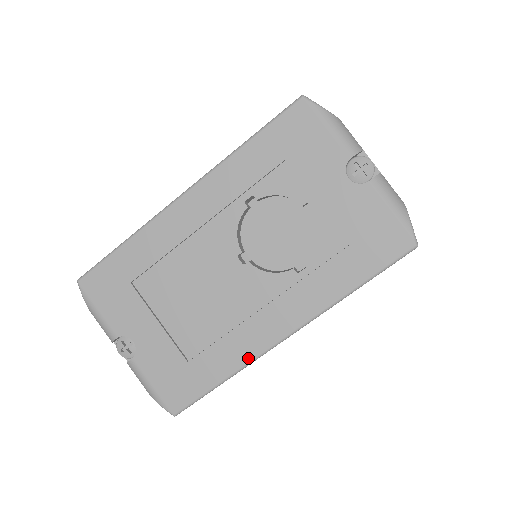
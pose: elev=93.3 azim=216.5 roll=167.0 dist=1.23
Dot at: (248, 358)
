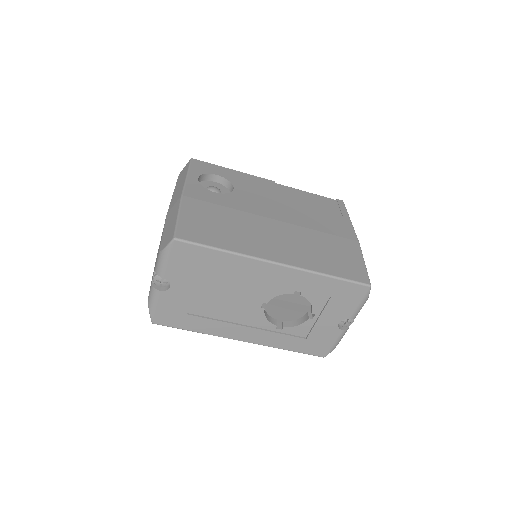
Dot at: (216, 334)
